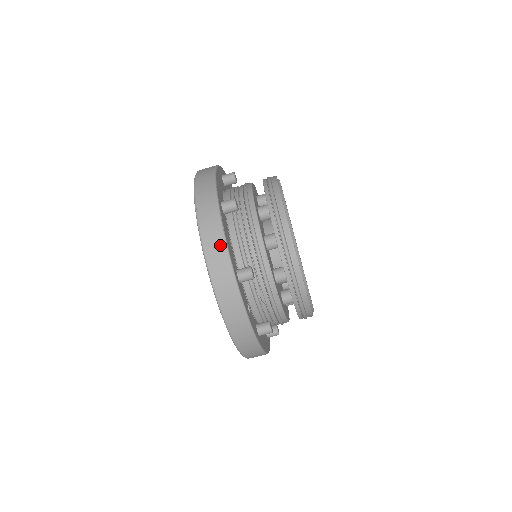
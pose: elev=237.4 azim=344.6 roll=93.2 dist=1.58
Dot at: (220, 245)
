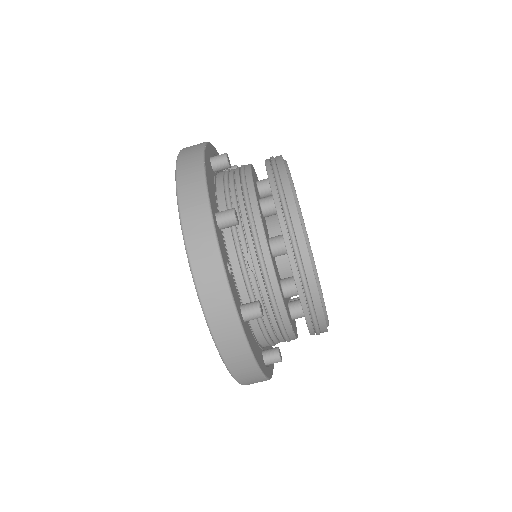
Dot at: (197, 175)
